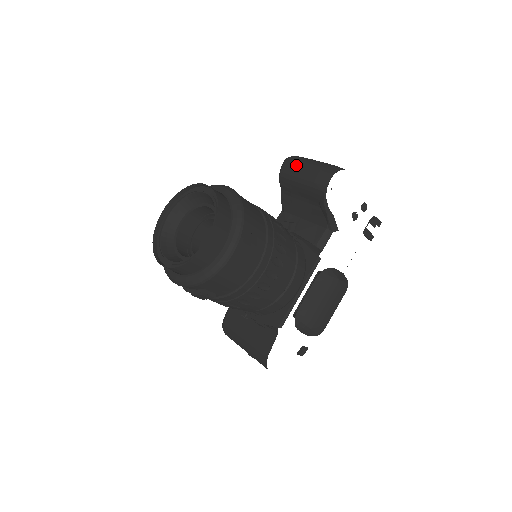
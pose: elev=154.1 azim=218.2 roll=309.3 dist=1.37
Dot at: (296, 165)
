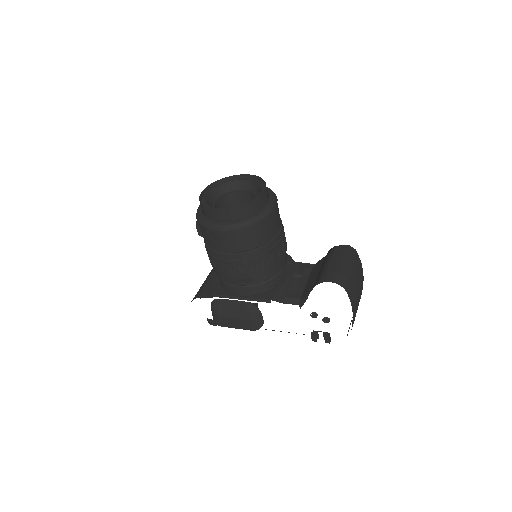
Dot at: (342, 254)
